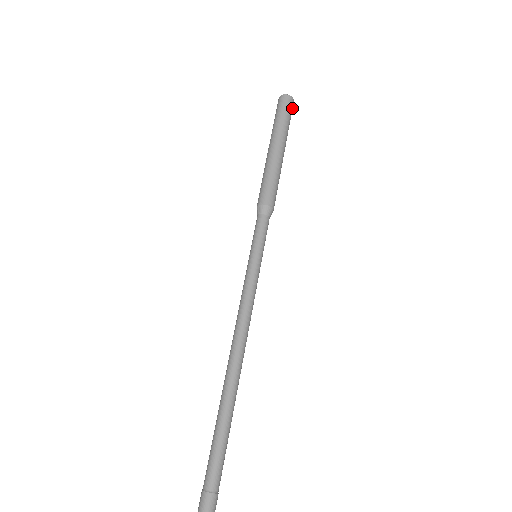
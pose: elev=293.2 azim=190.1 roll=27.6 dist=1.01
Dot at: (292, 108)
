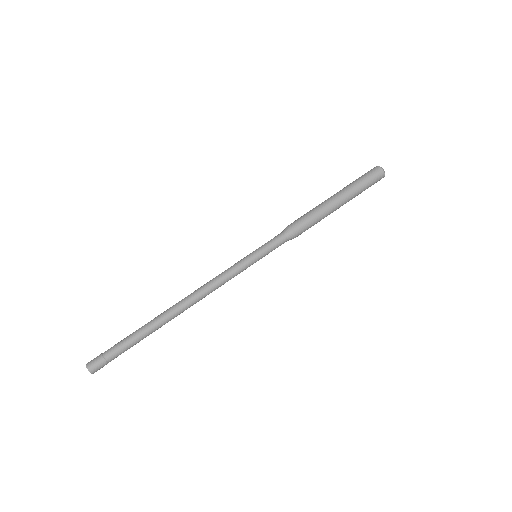
Dot at: (376, 182)
